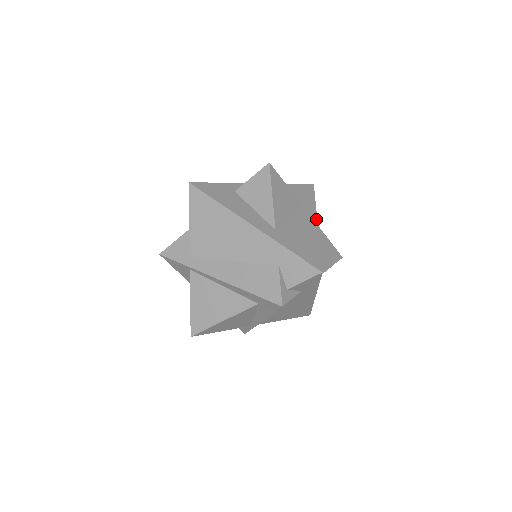
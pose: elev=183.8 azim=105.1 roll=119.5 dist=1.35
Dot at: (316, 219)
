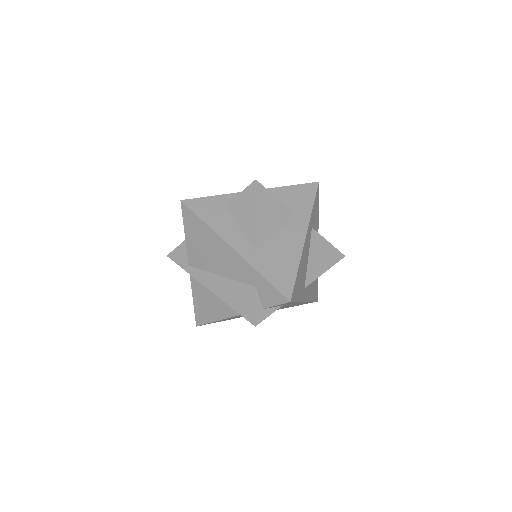
Dot at: (306, 232)
